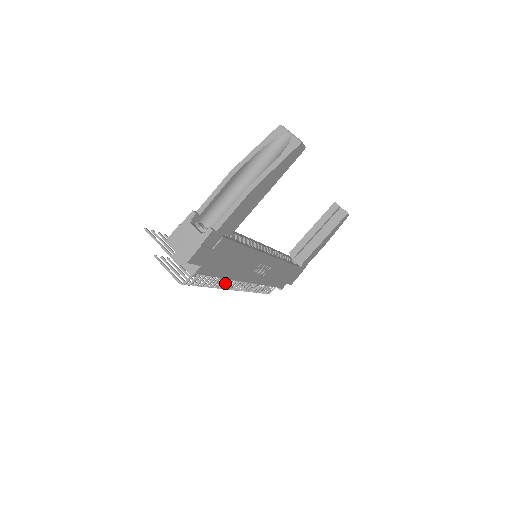
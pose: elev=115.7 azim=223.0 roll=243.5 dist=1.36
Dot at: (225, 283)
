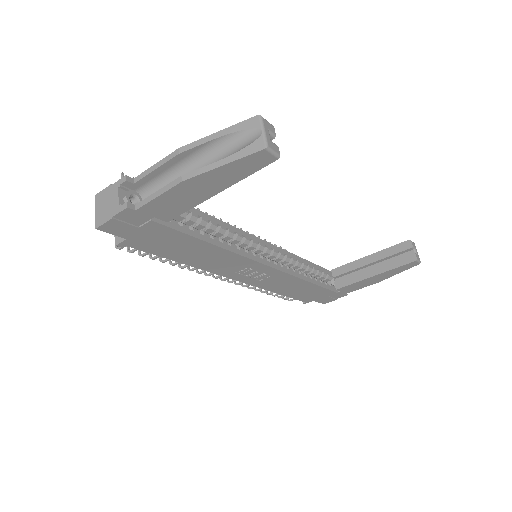
Dot at: (195, 268)
